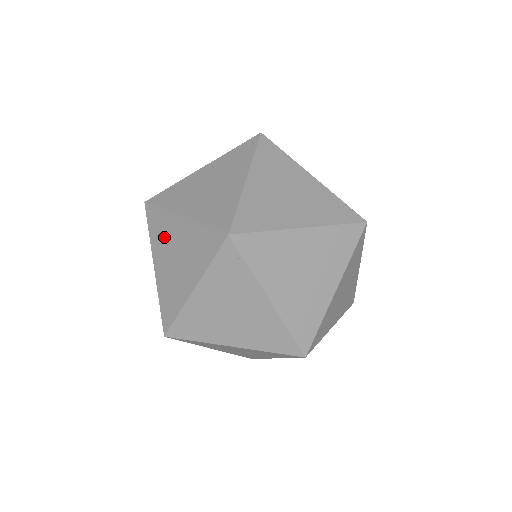
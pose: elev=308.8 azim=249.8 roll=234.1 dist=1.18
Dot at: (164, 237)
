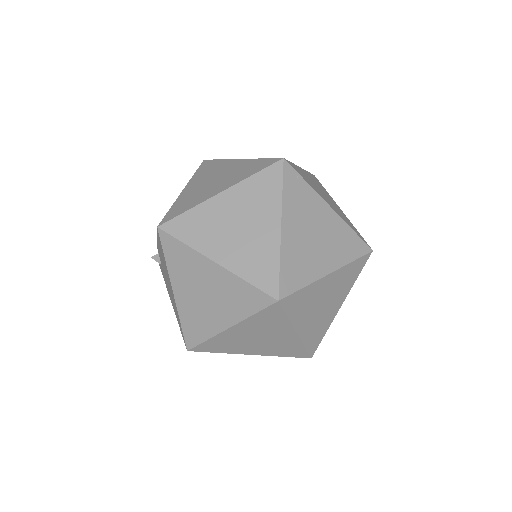
Dot at: (210, 226)
